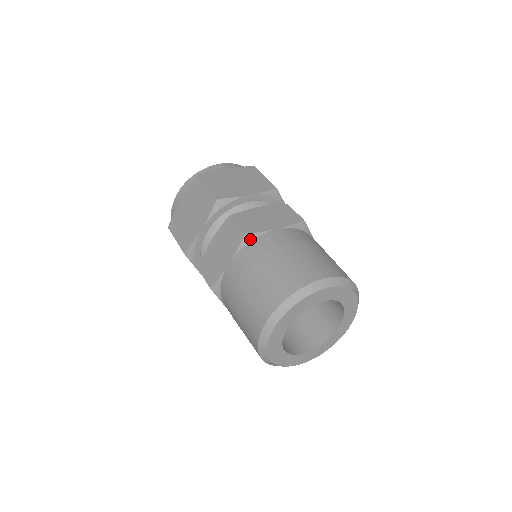
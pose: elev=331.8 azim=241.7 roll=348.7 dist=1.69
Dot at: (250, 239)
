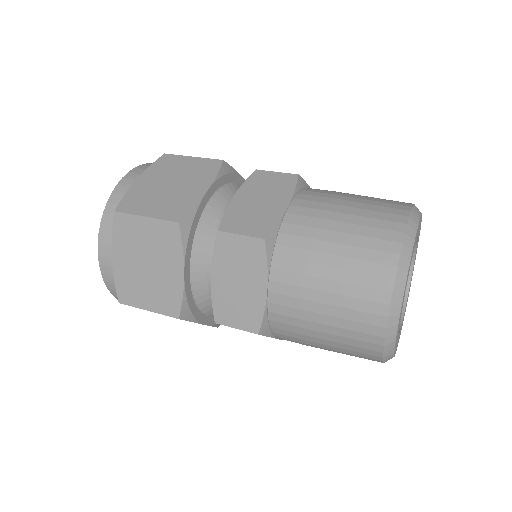
Dot at: (302, 184)
